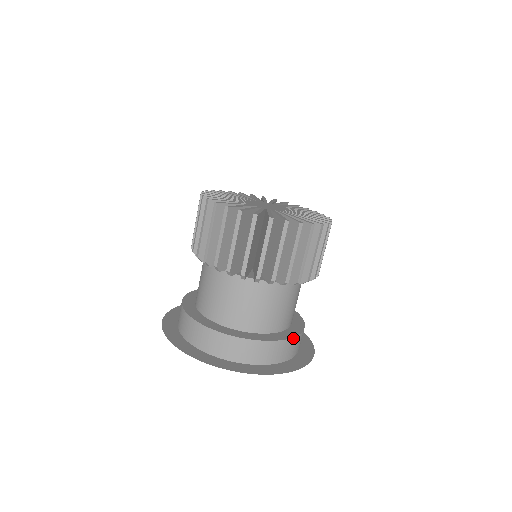
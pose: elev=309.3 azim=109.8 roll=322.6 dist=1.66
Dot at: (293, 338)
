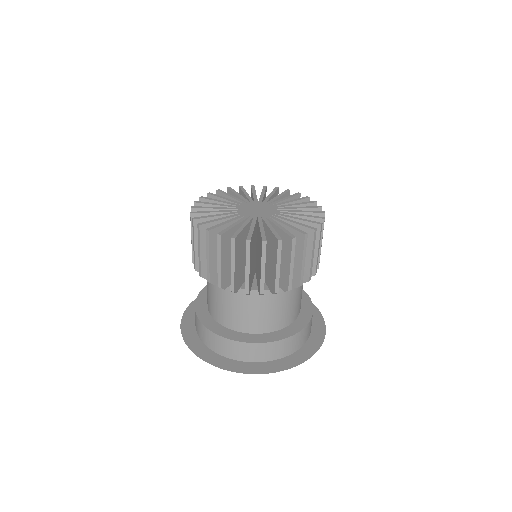
Dot at: (310, 300)
